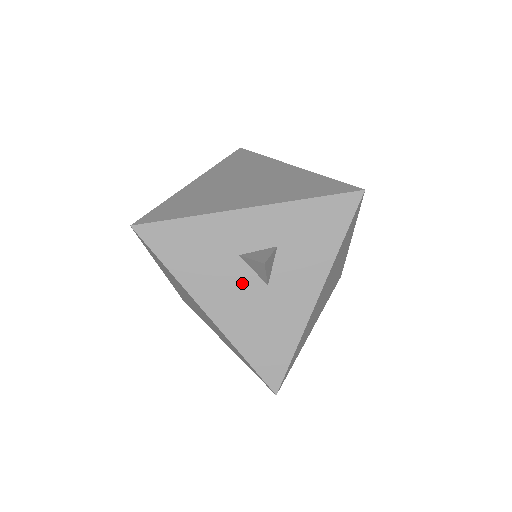
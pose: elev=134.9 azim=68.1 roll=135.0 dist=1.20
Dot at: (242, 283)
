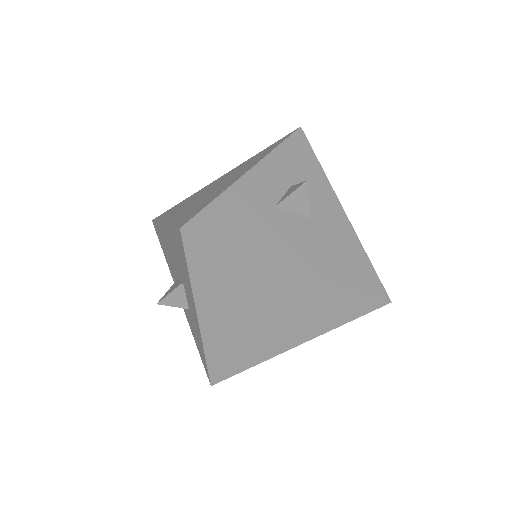
Dot at: (295, 227)
